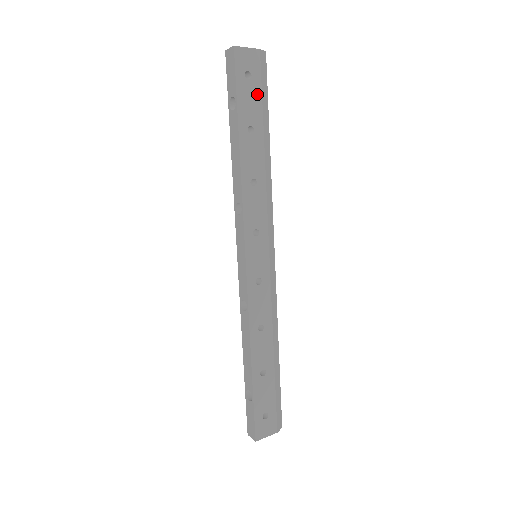
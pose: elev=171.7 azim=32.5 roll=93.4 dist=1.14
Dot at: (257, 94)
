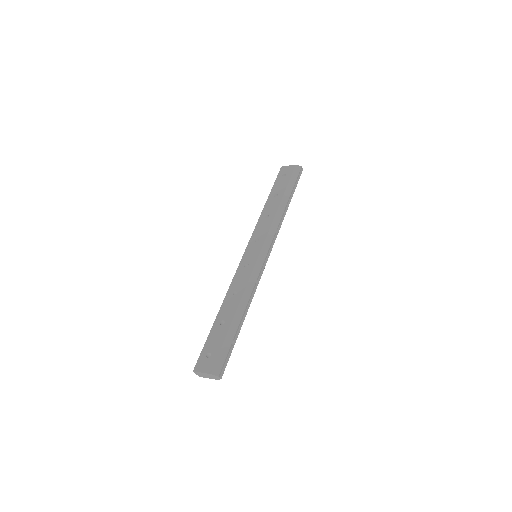
Dot at: (286, 181)
